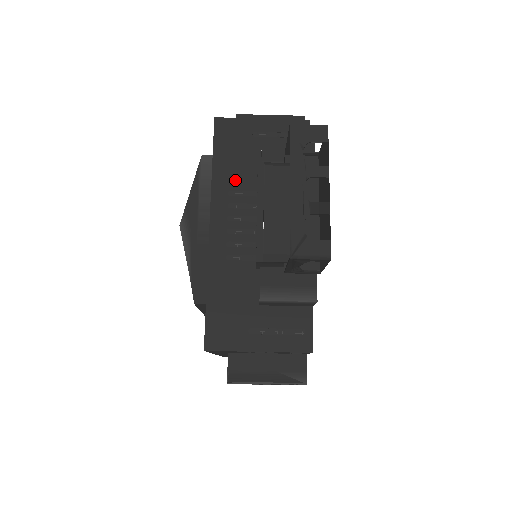
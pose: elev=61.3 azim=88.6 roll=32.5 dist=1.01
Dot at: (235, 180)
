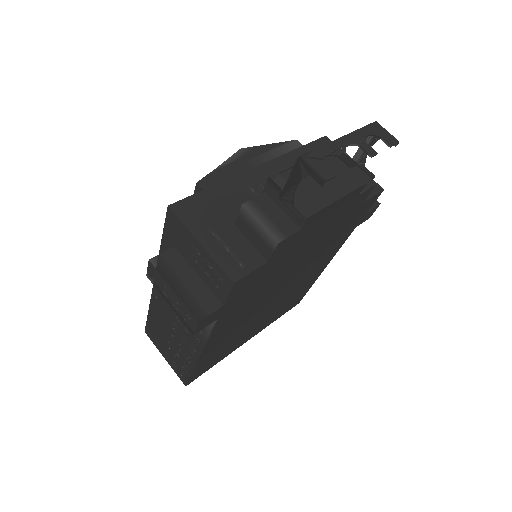
Dot at: occluded
